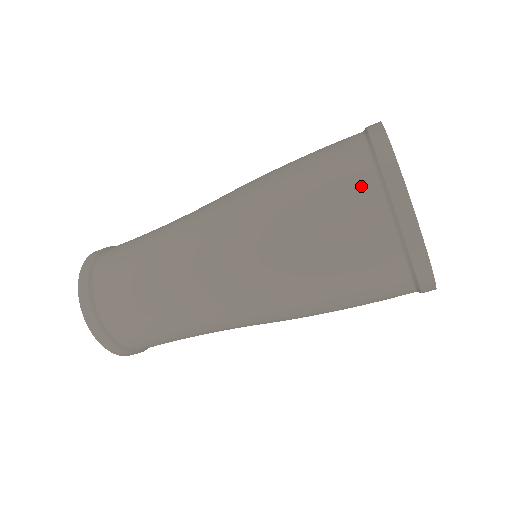
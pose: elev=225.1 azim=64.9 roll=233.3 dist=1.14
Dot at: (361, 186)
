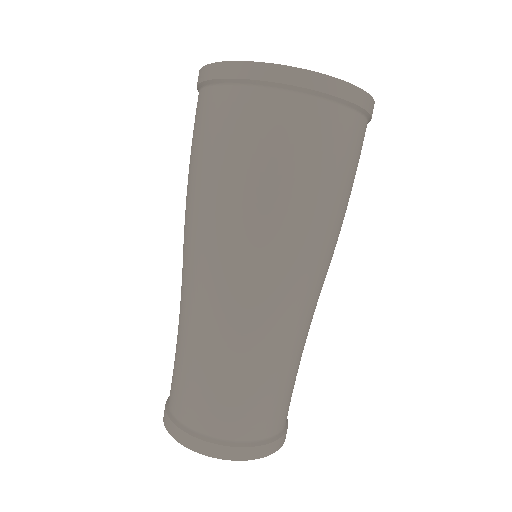
Dot at: (238, 104)
